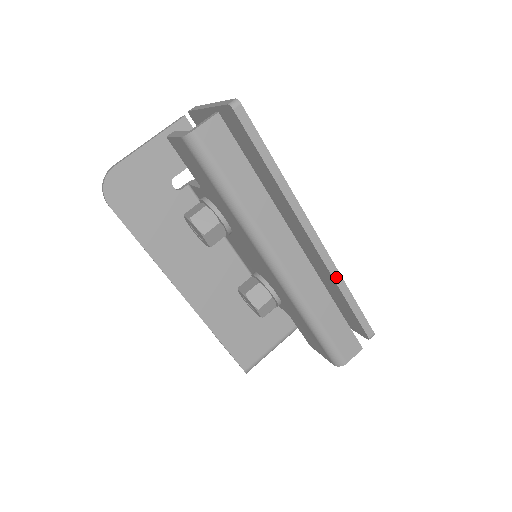
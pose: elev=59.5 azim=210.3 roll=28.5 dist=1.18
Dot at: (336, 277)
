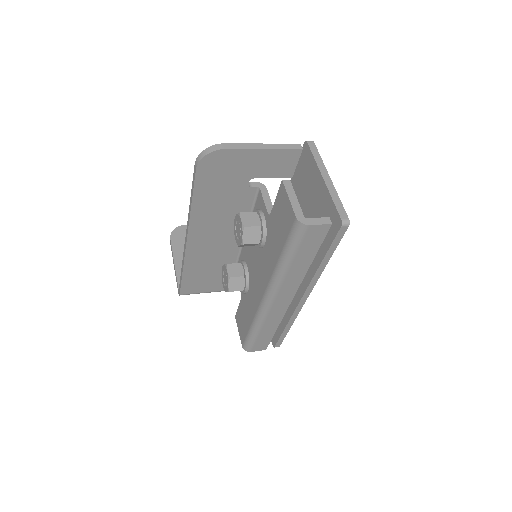
Dot at: (292, 318)
